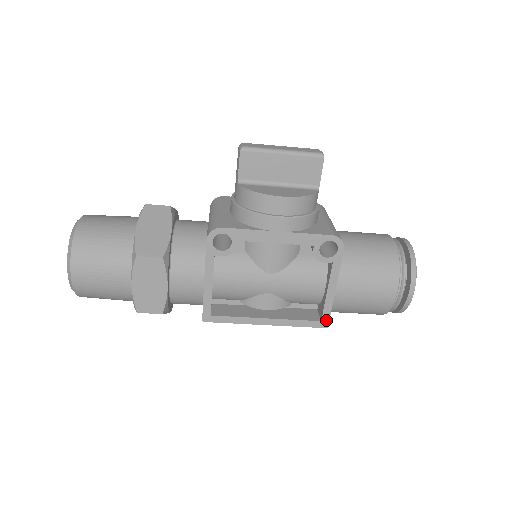
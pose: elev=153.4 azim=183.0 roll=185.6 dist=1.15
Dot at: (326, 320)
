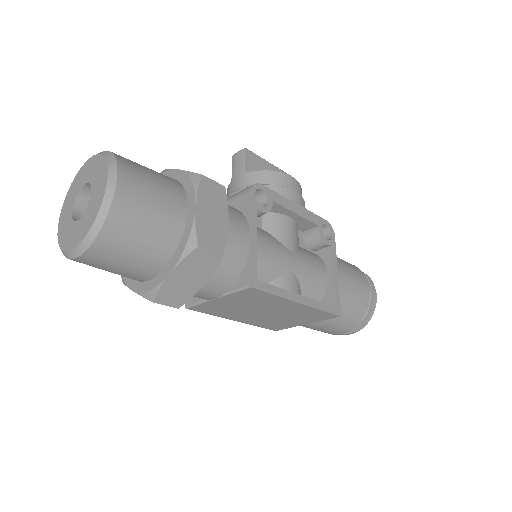
Dot at: (338, 307)
